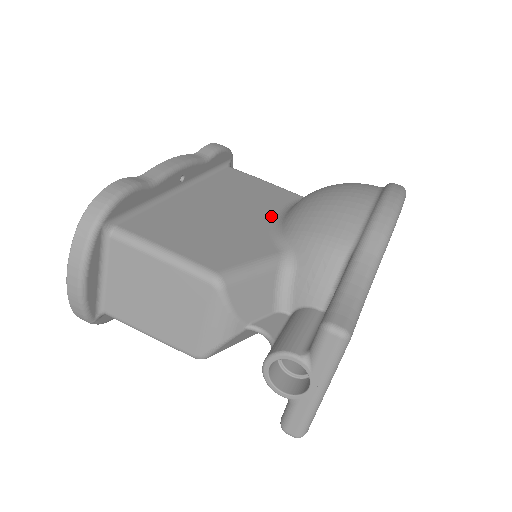
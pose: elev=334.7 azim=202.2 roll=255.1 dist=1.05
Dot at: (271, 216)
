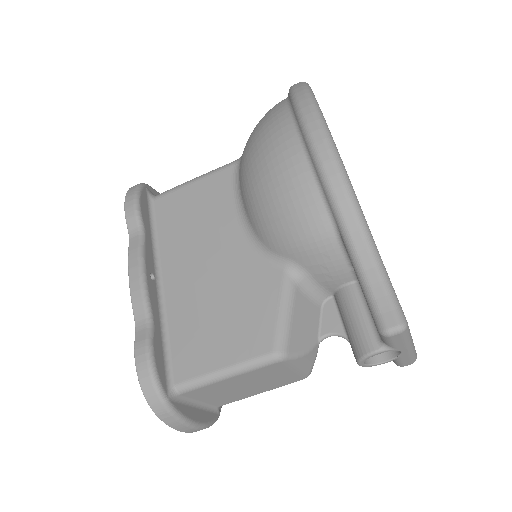
Dot at: (239, 229)
